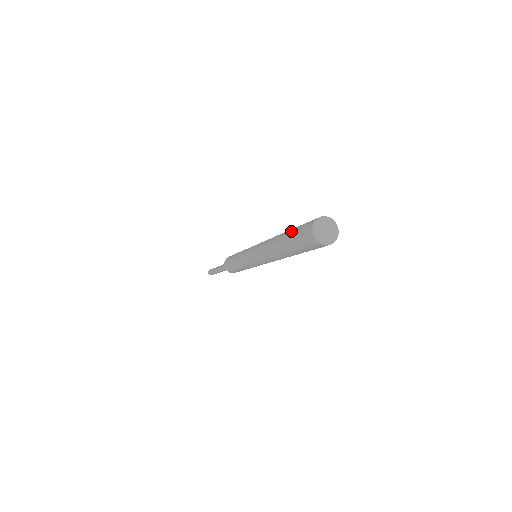
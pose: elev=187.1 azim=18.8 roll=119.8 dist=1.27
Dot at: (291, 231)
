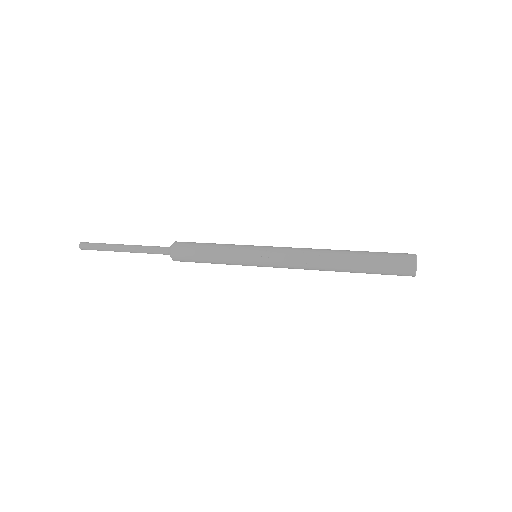
Dot at: (370, 267)
